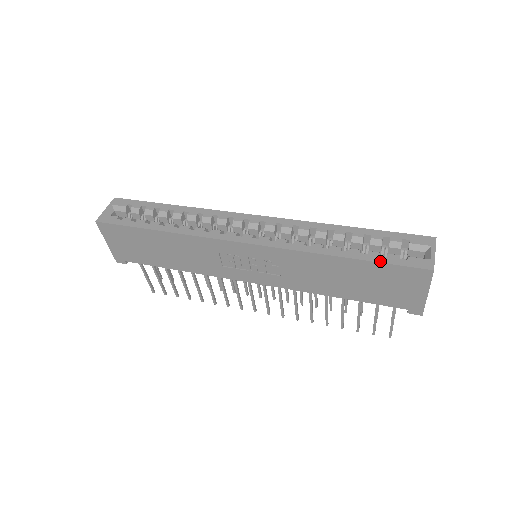
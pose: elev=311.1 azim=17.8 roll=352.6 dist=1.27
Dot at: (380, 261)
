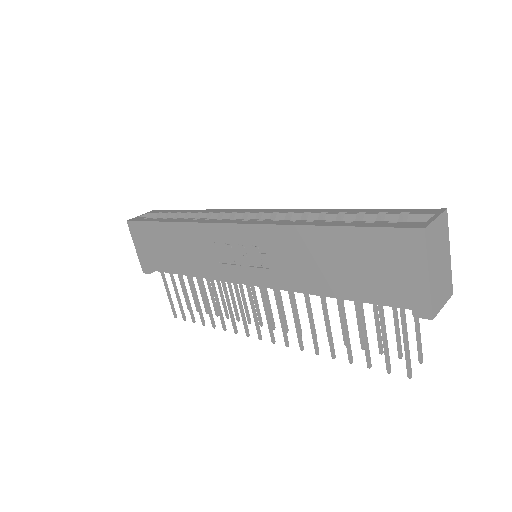
Dot at: (362, 225)
